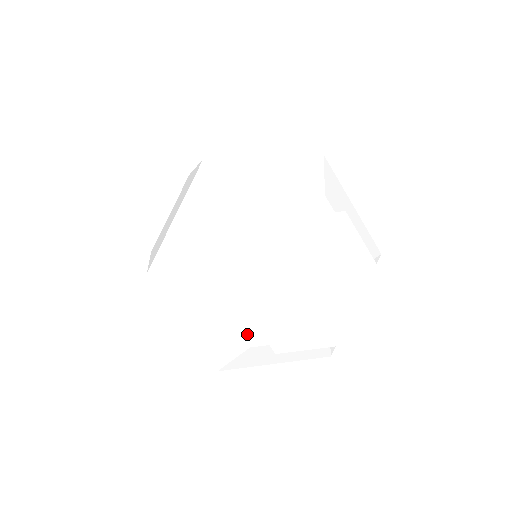
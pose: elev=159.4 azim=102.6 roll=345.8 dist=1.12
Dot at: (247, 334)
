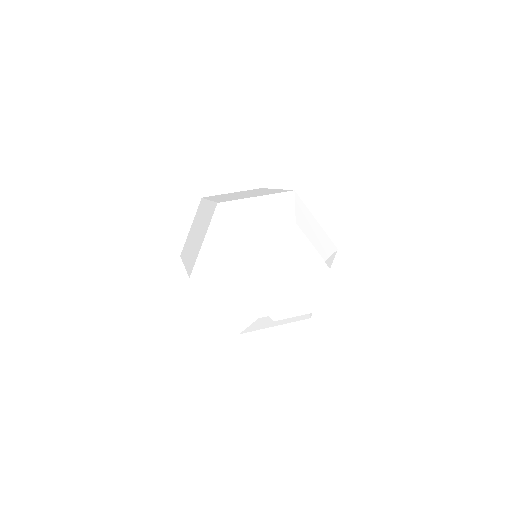
Dot at: (256, 311)
